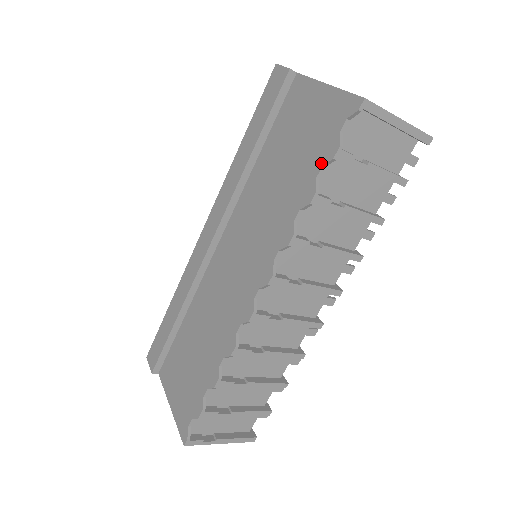
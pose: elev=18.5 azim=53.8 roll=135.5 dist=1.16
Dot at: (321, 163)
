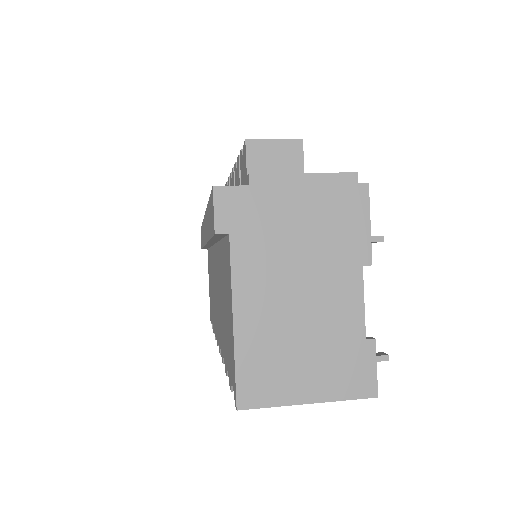
Dot at: (227, 369)
